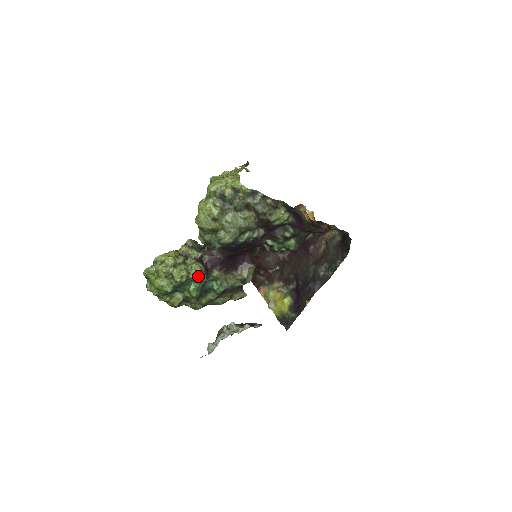
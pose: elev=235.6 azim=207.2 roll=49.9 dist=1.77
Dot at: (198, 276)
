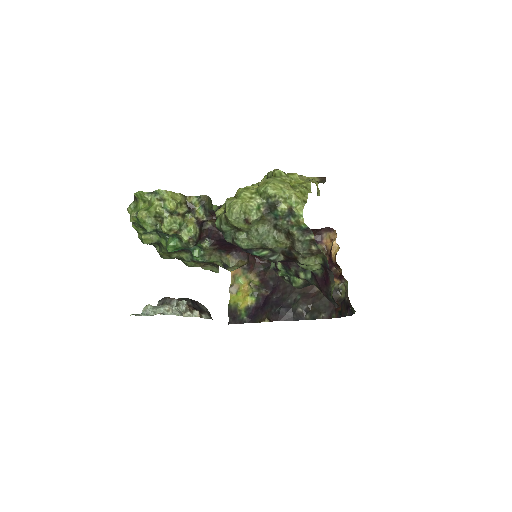
Dot at: (187, 240)
